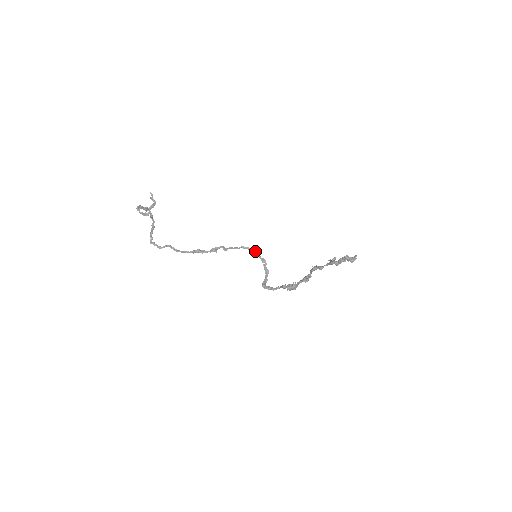
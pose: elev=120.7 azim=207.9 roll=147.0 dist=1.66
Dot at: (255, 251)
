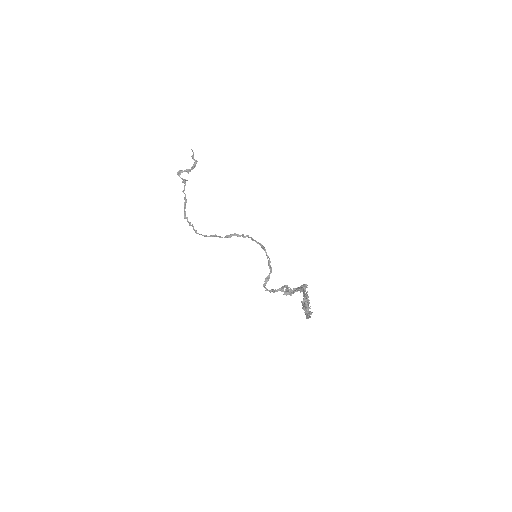
Dot at: (261, 245)
